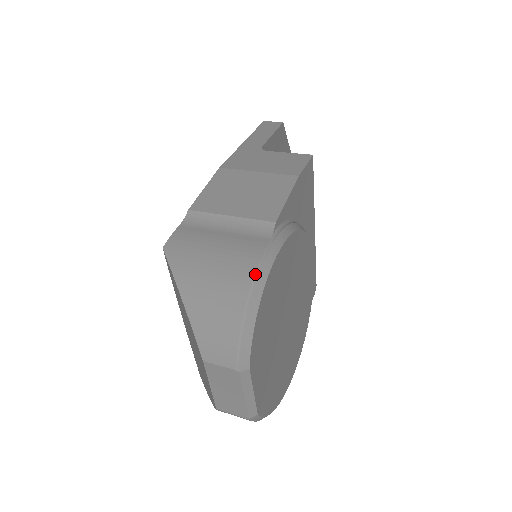
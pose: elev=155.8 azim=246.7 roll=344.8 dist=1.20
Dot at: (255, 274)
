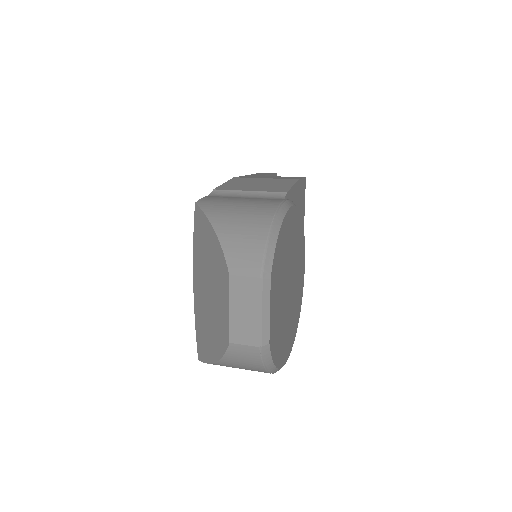
Dot at: (276, 210)
